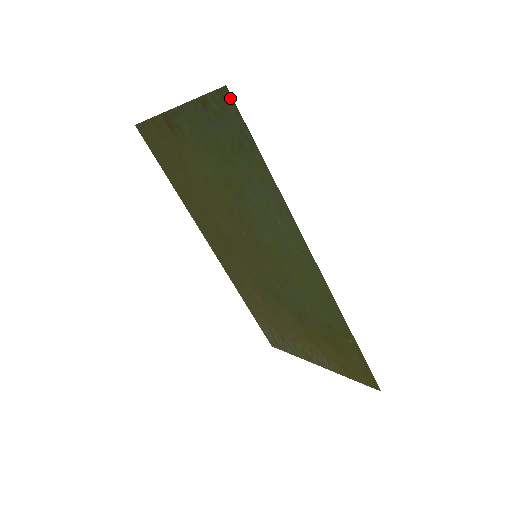
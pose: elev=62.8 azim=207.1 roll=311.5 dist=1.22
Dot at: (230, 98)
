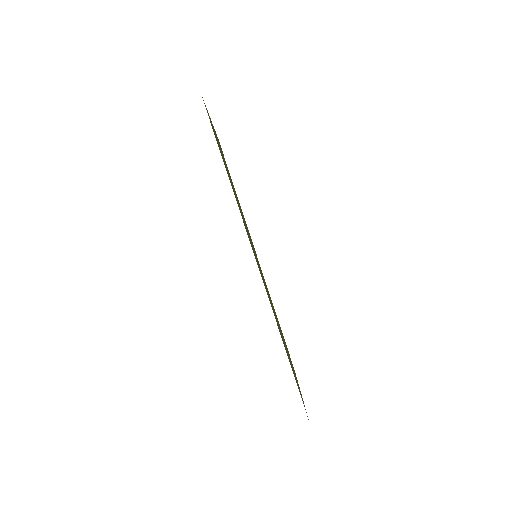
Dot at: occluded
